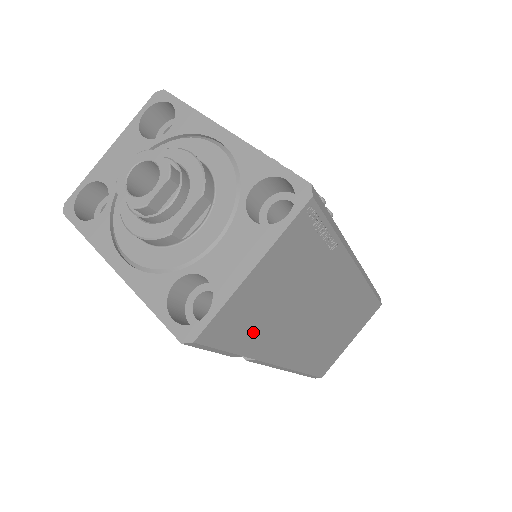
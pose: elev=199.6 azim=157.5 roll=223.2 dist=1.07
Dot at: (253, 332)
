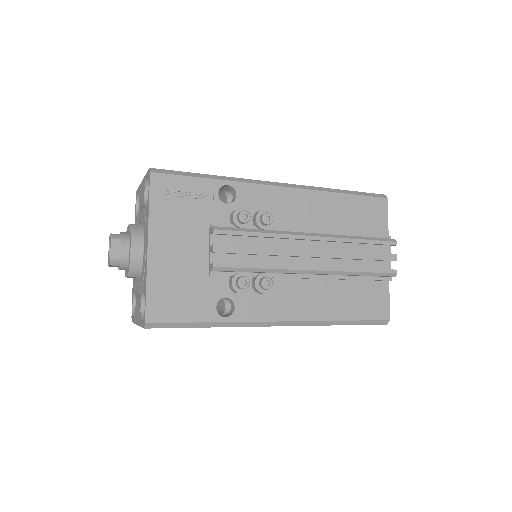
Dot at: occluded
